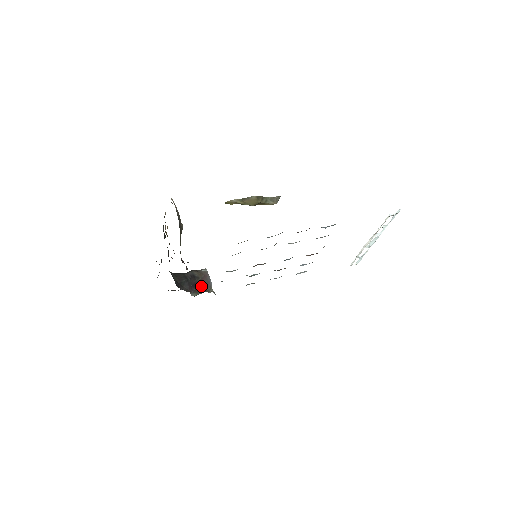
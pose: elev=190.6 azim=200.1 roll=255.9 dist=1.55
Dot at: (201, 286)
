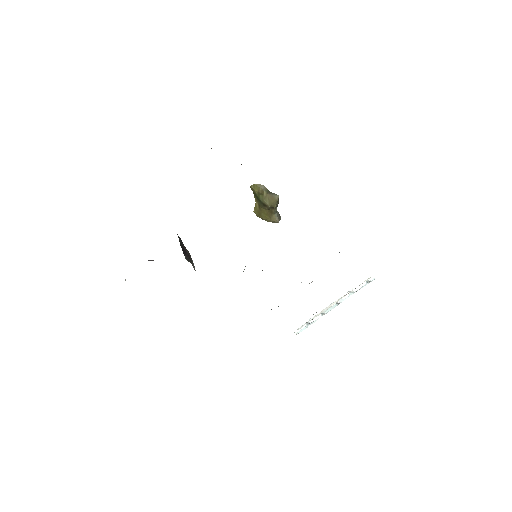
Dot at: (189, 259)
